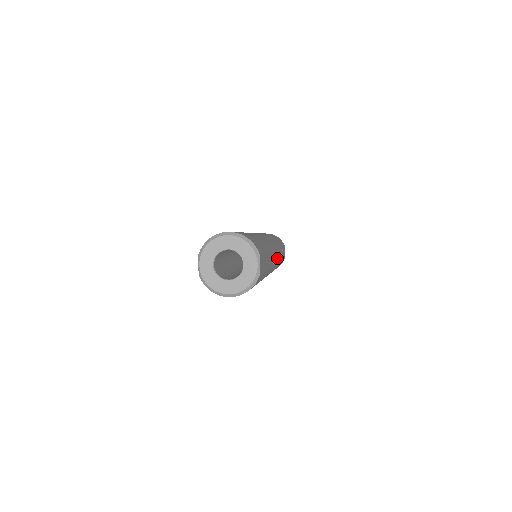
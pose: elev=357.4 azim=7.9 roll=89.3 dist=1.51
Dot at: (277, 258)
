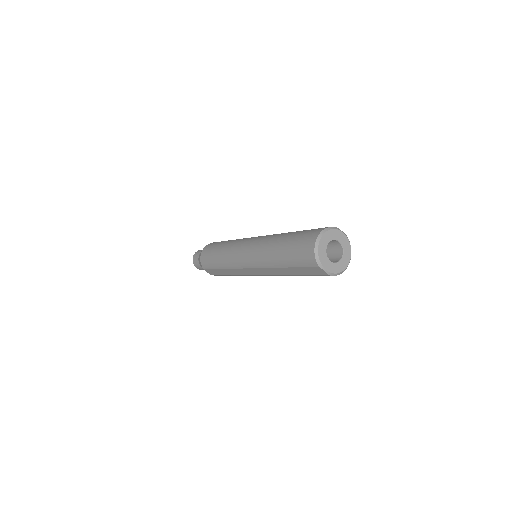
Dot at: occluded
